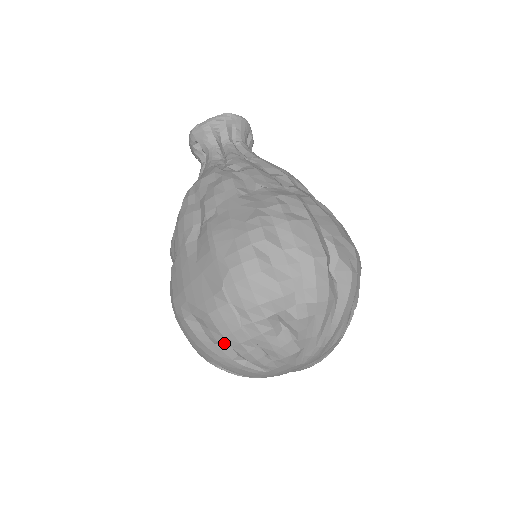
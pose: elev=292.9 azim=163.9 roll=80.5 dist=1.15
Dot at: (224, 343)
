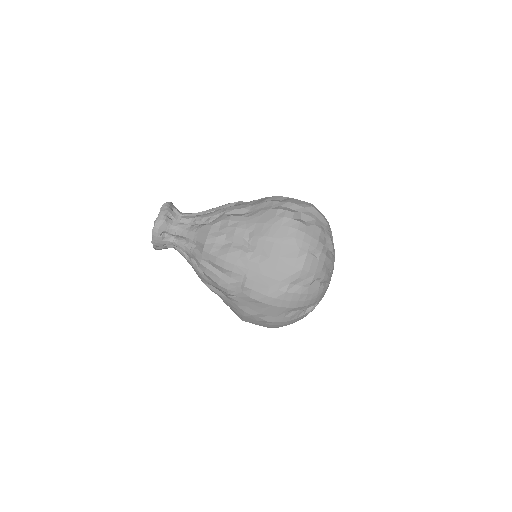
Dot at: (315, 279)
